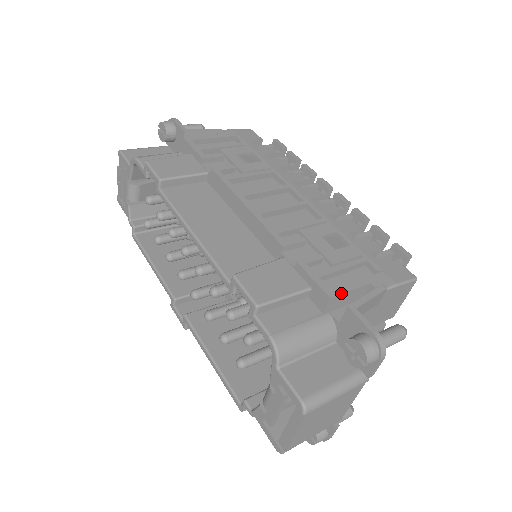
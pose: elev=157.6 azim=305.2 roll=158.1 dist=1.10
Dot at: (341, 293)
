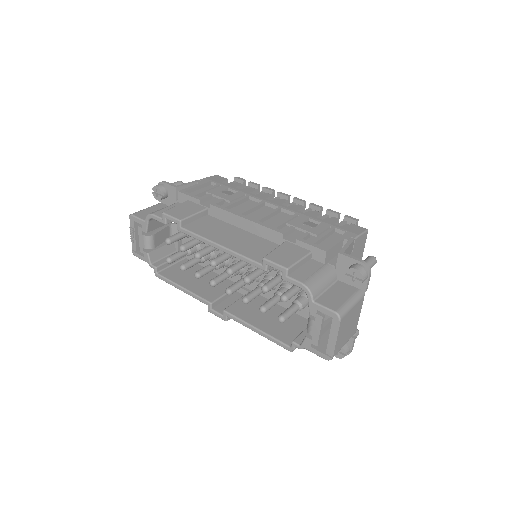
Dot at: (331, 248)
